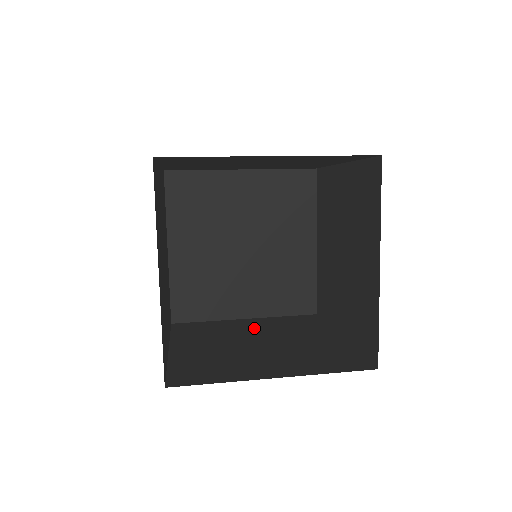
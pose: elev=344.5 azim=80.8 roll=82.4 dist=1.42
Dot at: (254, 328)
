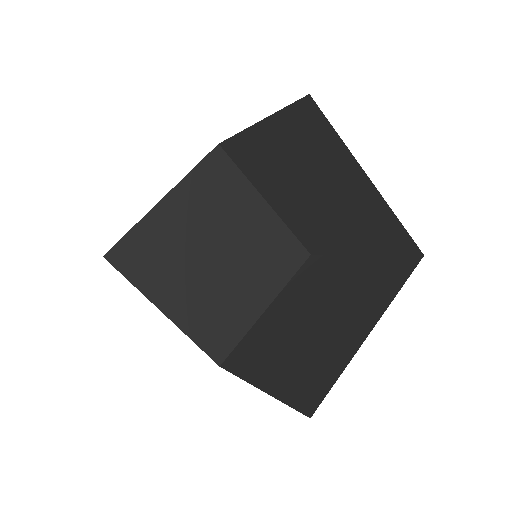
Dot at: (287, 309)
